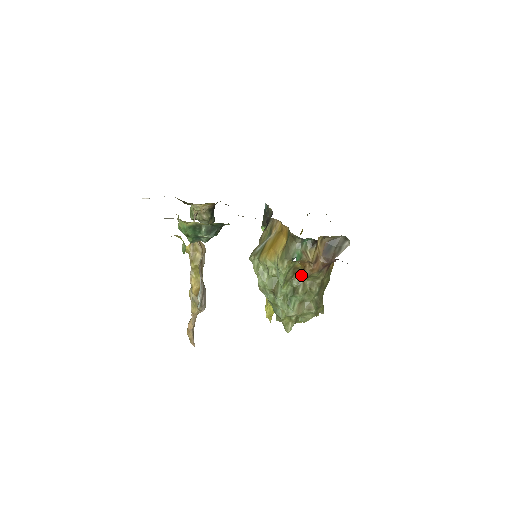
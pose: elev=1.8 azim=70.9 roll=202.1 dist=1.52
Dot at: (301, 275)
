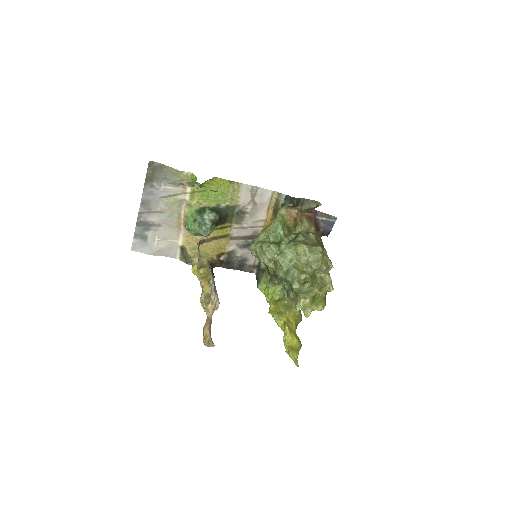
Dot at: (295, 228)
